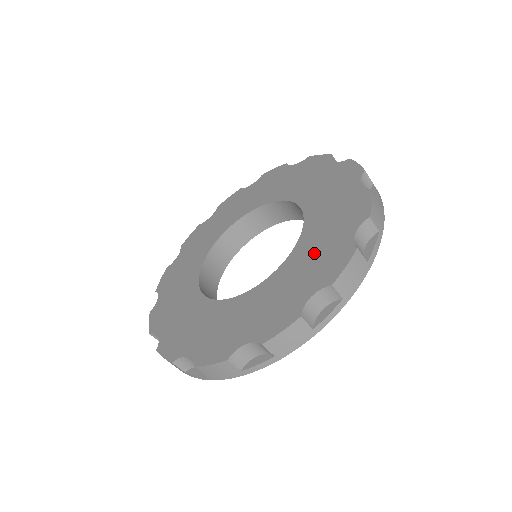
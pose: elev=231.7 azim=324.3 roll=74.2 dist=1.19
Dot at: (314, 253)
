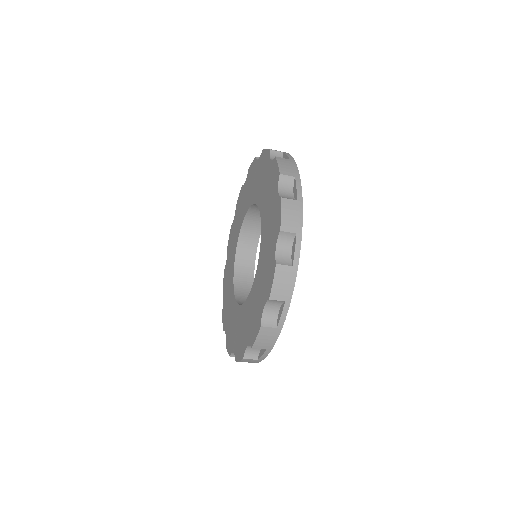
Dot at: (268, 223)
